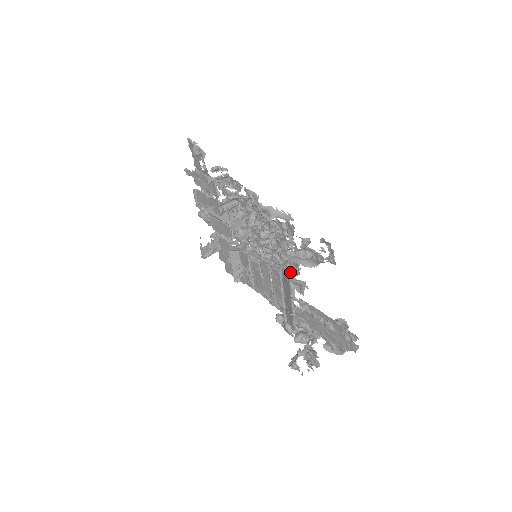
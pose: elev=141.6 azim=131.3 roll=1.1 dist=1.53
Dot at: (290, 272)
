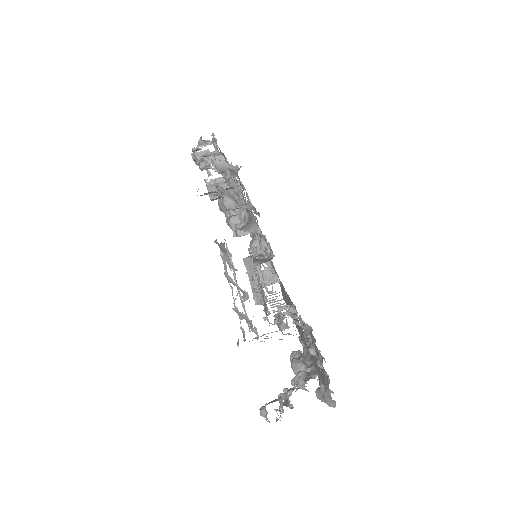
Dot at: occluded
